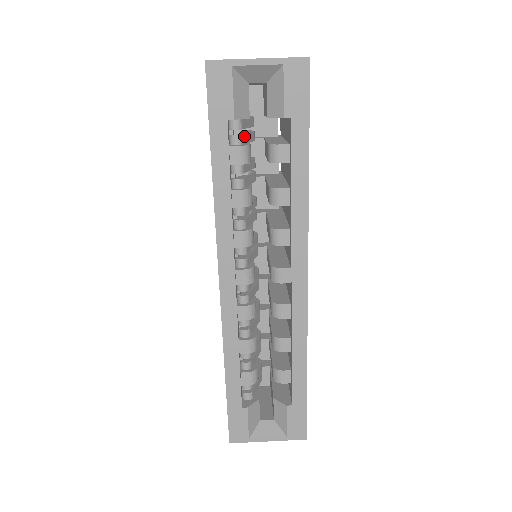
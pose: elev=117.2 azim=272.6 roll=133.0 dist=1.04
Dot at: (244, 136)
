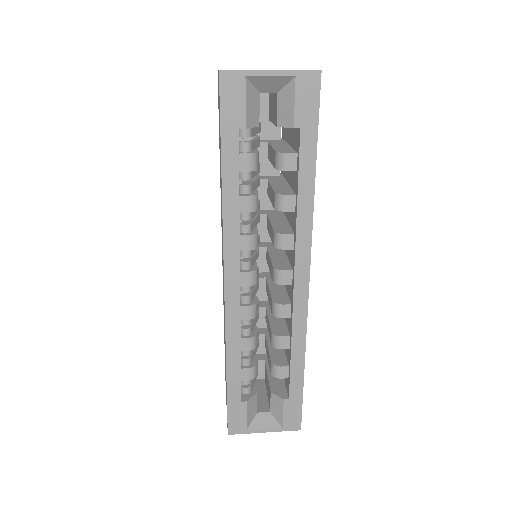
Dot at: (252, 143)
